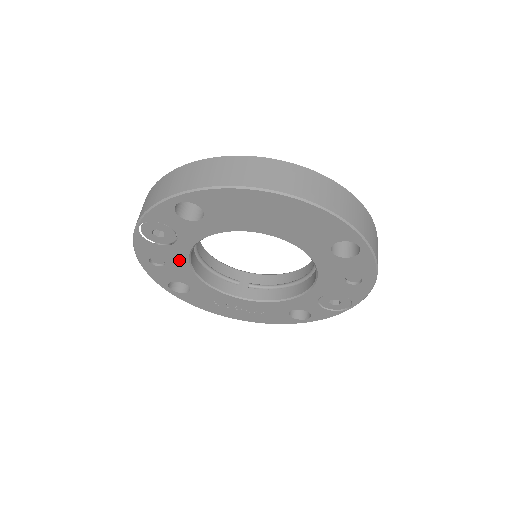
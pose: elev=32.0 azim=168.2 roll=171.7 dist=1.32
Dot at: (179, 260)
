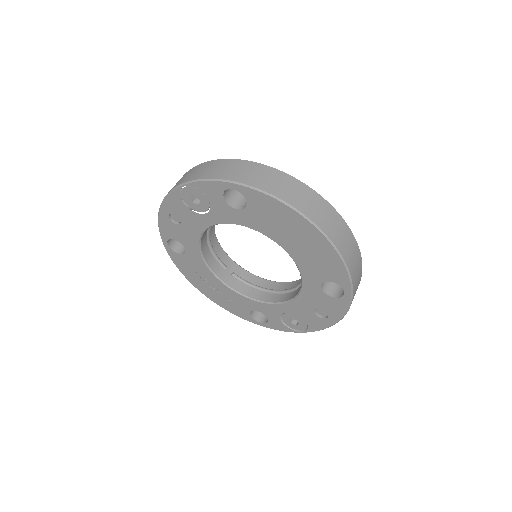
Dot at: (195, 227)
